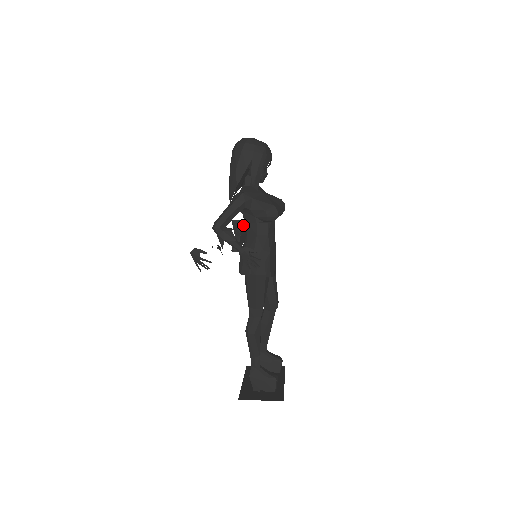
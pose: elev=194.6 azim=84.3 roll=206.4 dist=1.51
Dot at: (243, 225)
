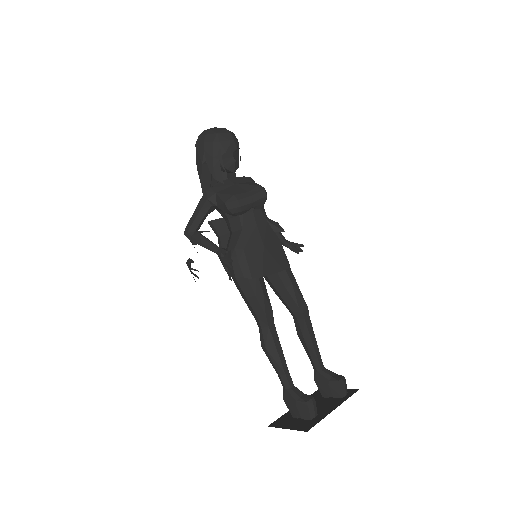
Dot at: (222, 224)
